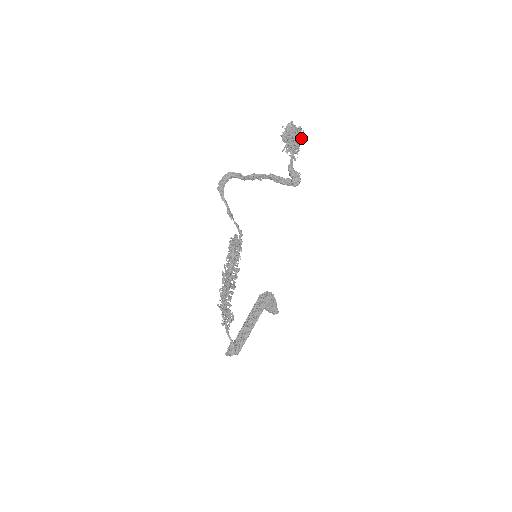
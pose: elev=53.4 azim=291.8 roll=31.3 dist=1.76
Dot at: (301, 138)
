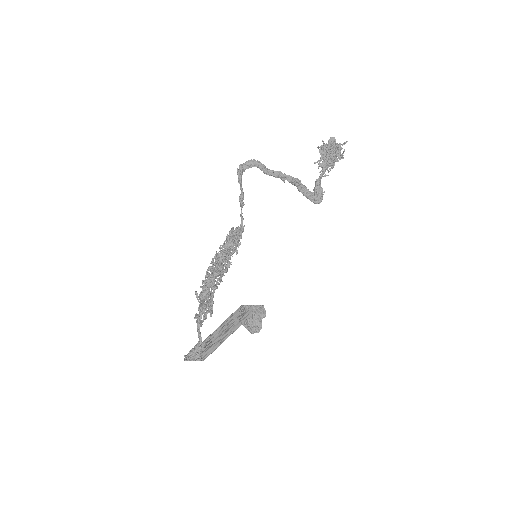
Dot at: (339, 157)
